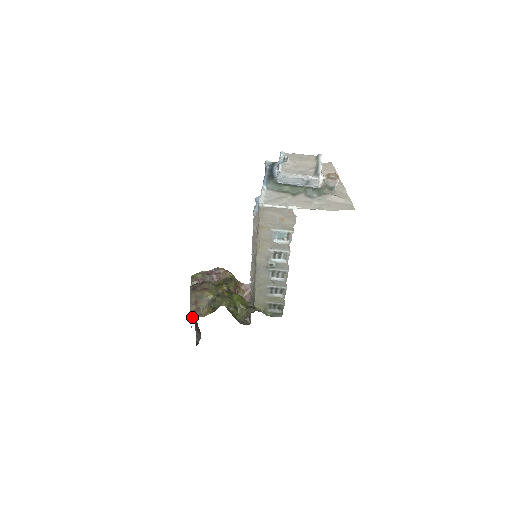
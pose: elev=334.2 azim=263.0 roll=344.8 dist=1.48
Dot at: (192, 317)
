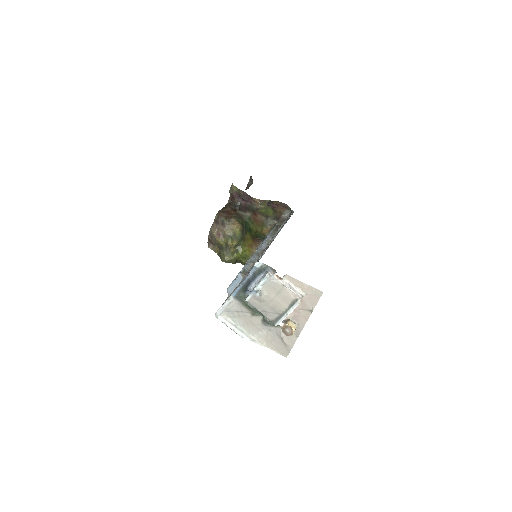
Dot at: (208, 241)
